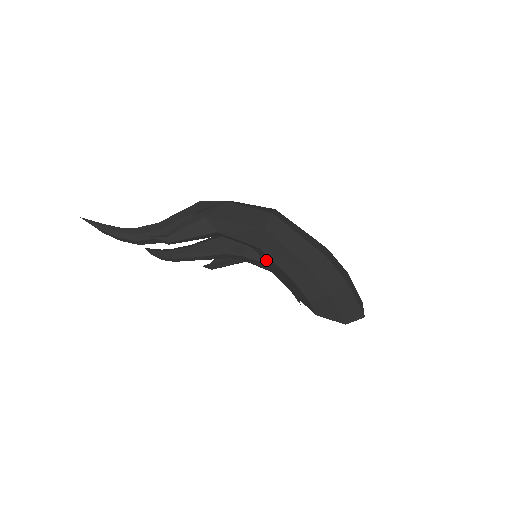
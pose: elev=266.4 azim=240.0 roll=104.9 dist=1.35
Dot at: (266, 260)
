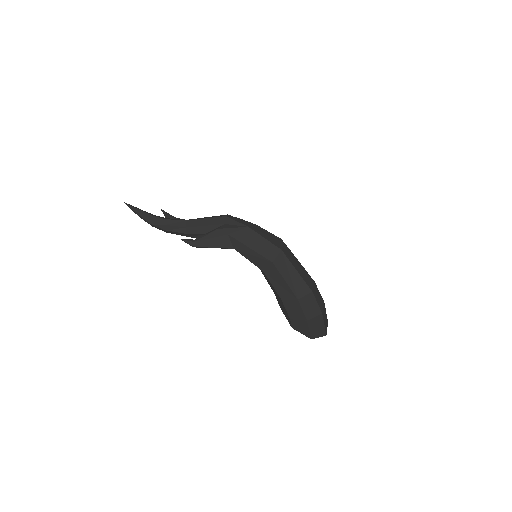
Dot at: (266, 279)
